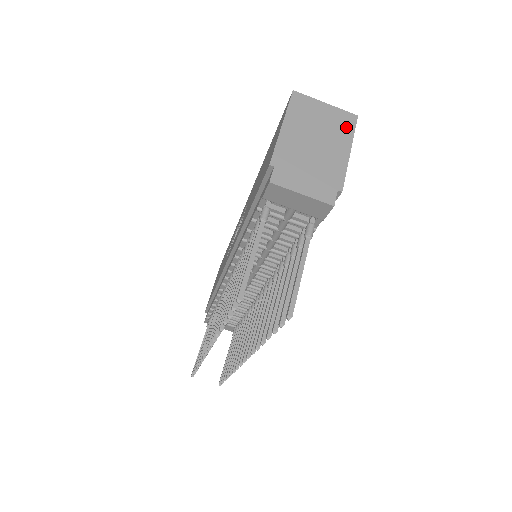
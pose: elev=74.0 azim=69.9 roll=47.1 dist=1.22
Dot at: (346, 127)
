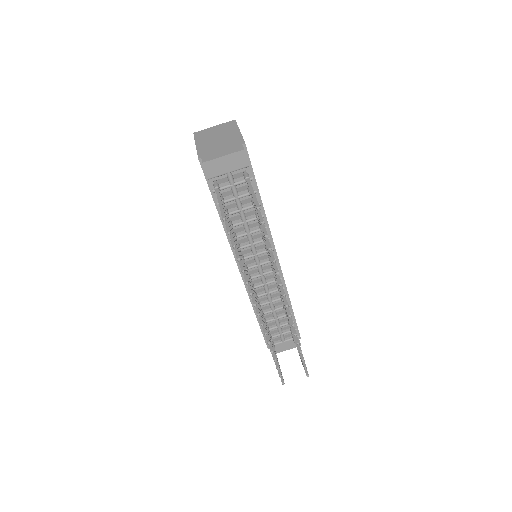
Dot at: (231, 126)
